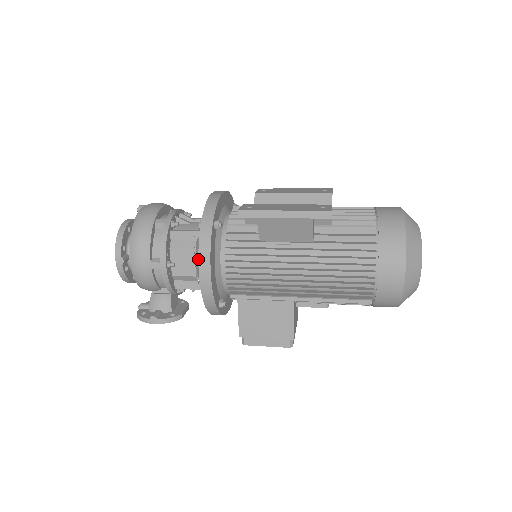
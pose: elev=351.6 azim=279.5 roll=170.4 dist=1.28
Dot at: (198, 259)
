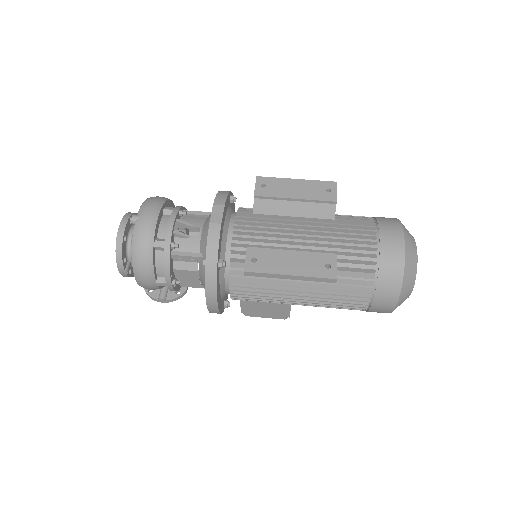
Dot at: occluded
